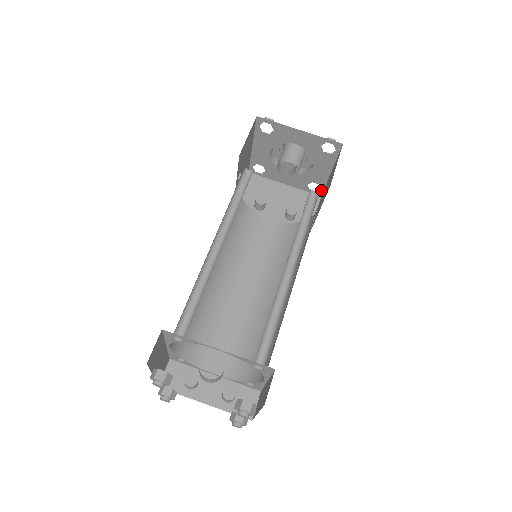
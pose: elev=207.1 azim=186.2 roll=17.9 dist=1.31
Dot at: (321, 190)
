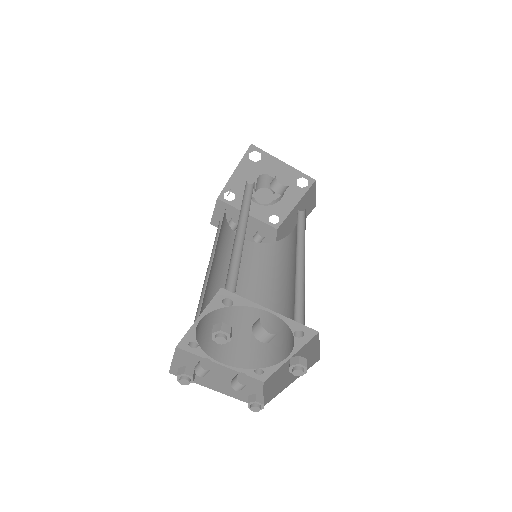
Dot at: (279, 223)
